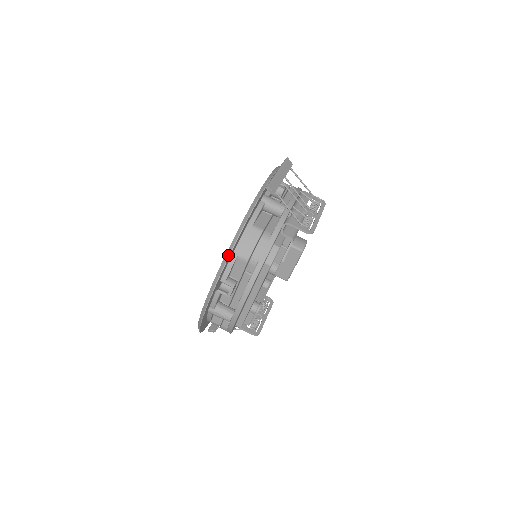
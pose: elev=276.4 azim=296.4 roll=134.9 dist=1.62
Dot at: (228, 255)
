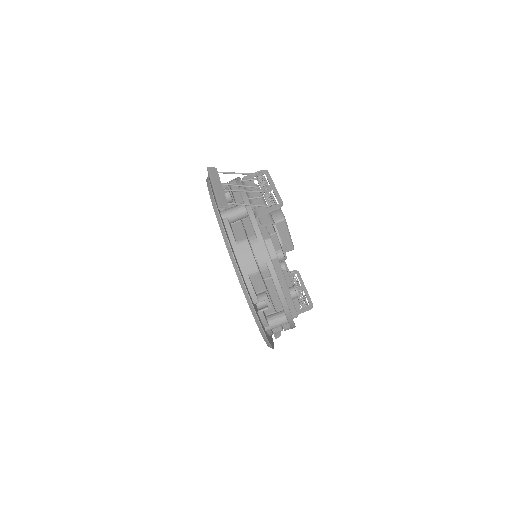
Dot at: (242, 283)
